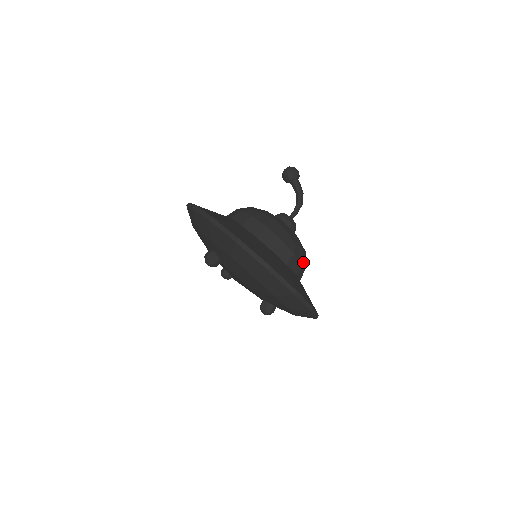
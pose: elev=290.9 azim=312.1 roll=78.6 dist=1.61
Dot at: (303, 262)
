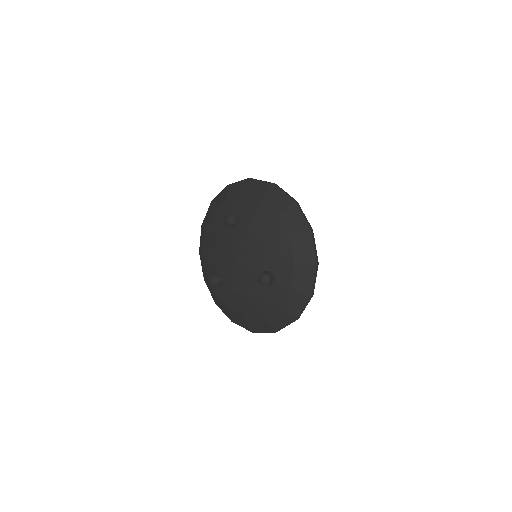
Dot at: occluded
